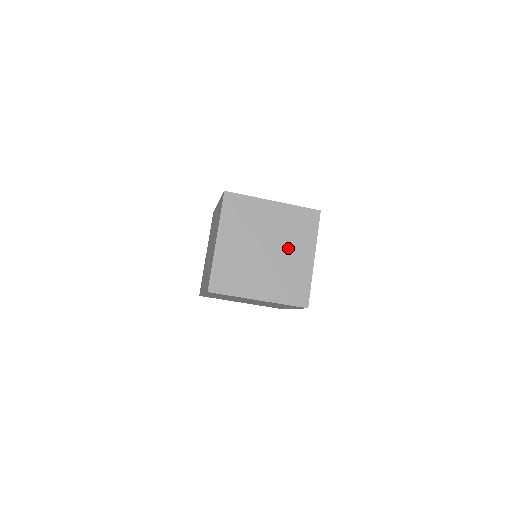
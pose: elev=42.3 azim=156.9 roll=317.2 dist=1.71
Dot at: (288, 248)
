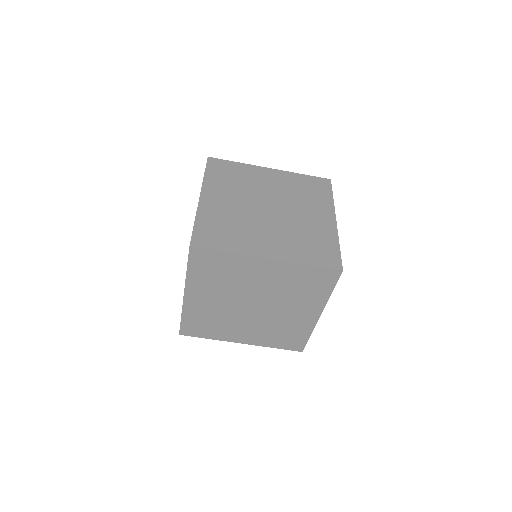
Dot at: (284, 305)
